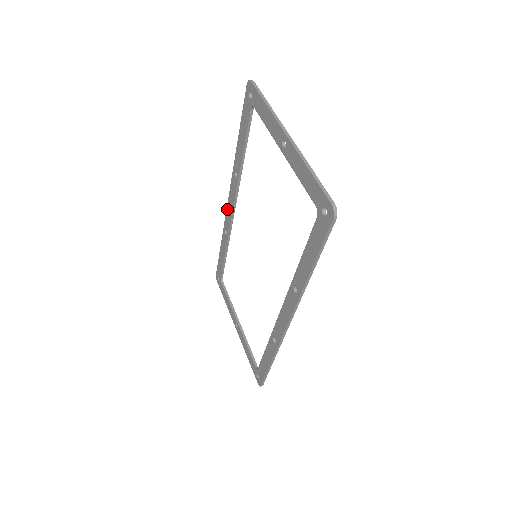
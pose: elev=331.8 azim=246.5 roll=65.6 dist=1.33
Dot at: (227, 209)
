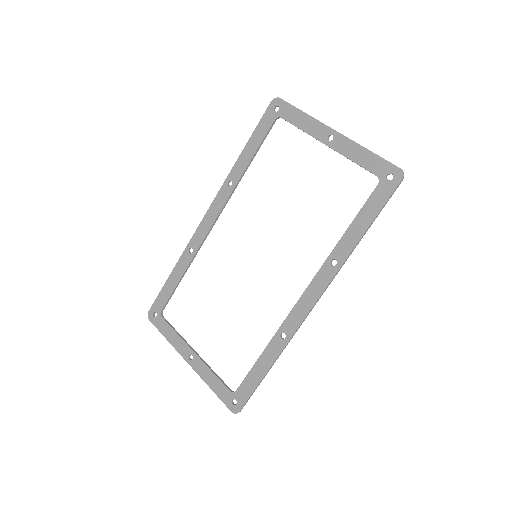
Dot at: (201, 224)
